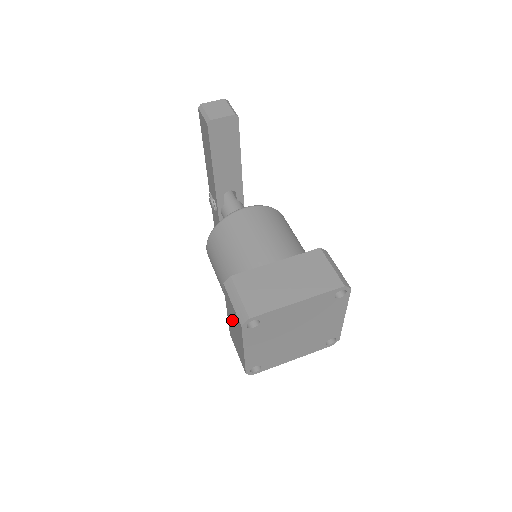
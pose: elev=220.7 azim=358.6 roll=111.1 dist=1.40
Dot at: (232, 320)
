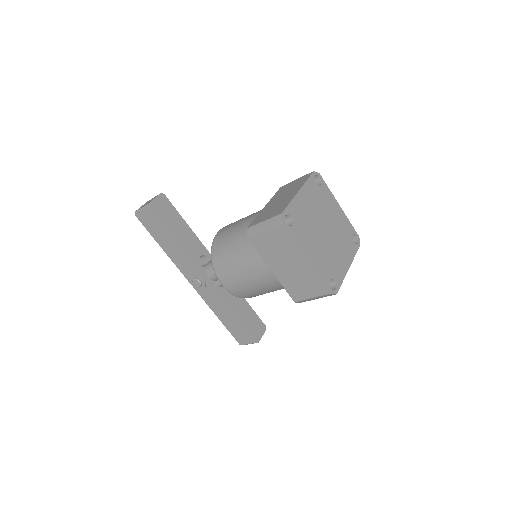
Dot at: (279, 259)
